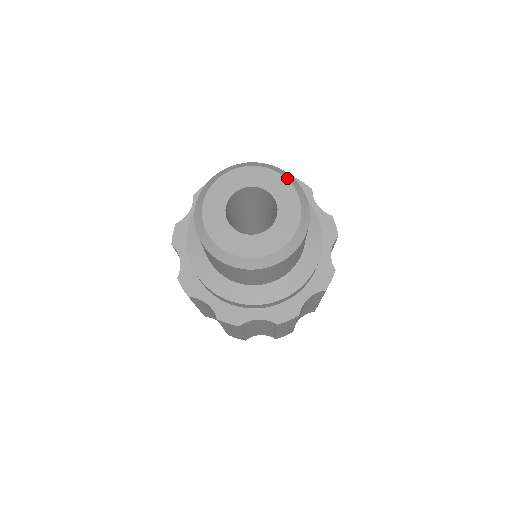
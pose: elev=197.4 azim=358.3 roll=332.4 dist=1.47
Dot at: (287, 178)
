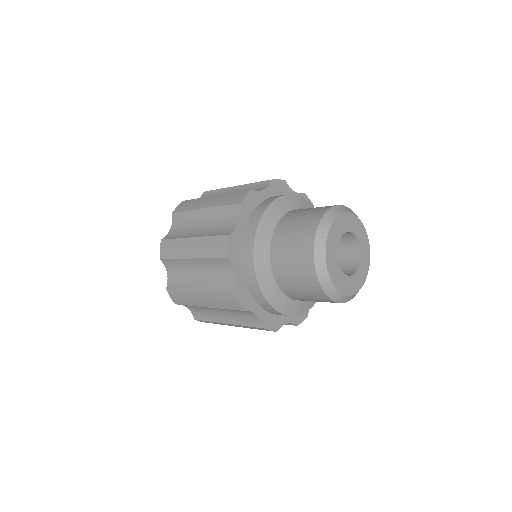
Dot at: (363, 225)
